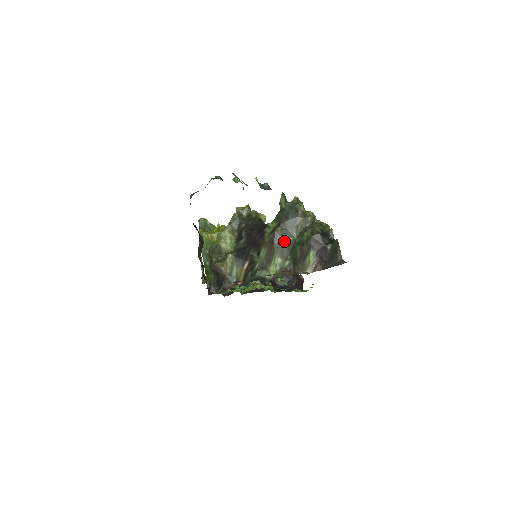
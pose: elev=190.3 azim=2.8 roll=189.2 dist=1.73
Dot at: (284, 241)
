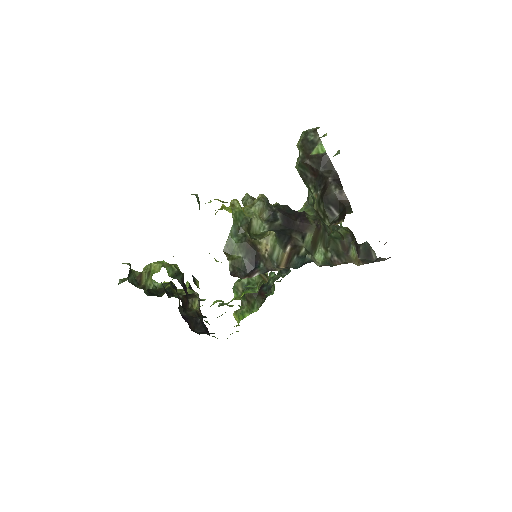
Dot at: (326, 231)
